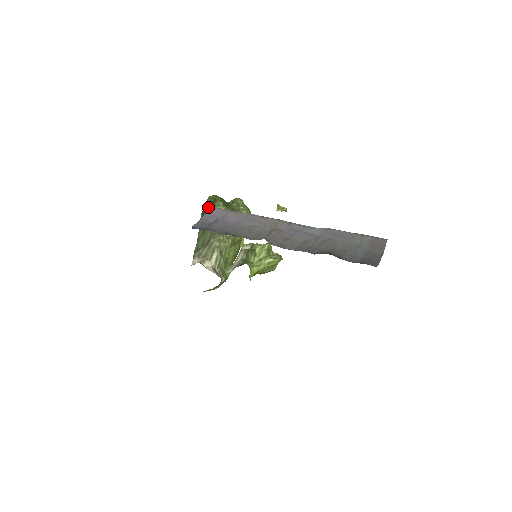
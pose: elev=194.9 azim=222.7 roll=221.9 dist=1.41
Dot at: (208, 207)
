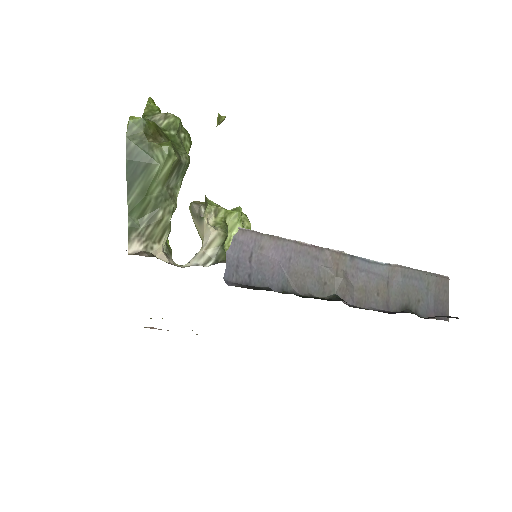
Dot at: (140, 148)
